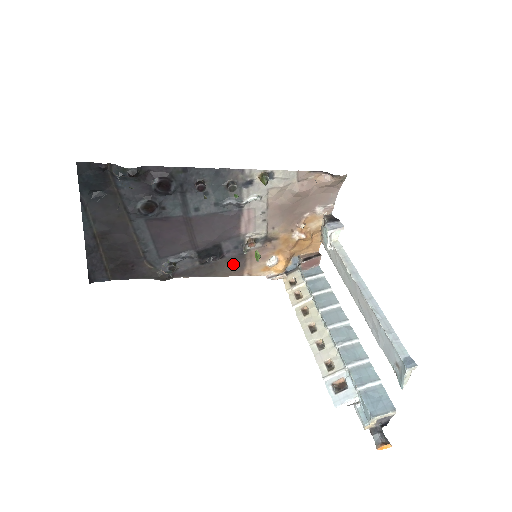
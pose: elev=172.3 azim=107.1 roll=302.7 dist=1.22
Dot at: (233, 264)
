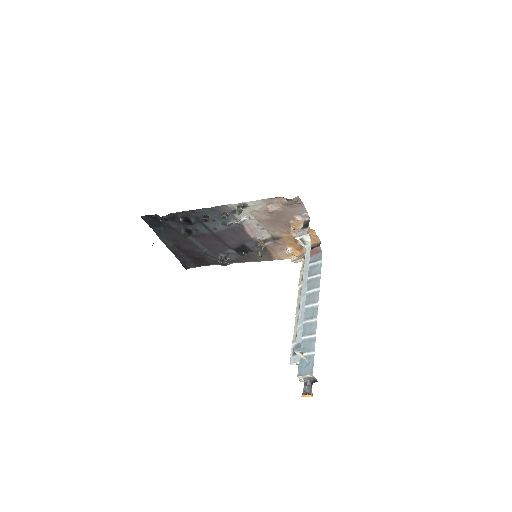
Dot at: (263, 254)
